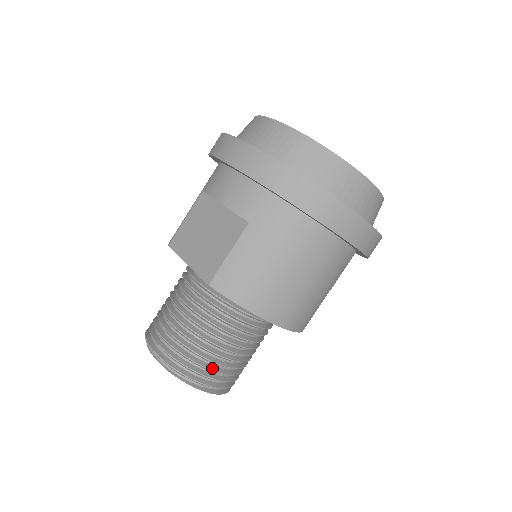
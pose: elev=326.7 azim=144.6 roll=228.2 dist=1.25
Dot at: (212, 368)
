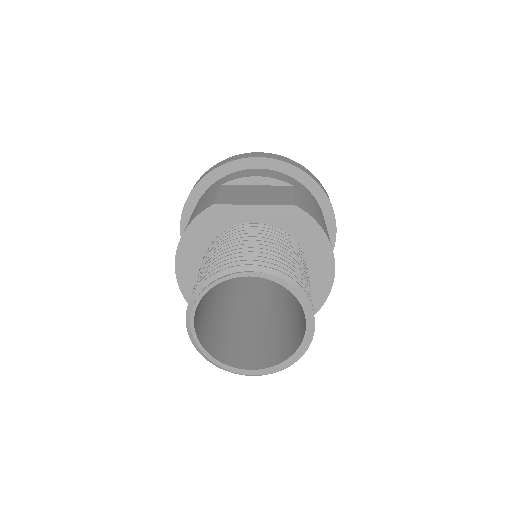
Dot at: occluded
